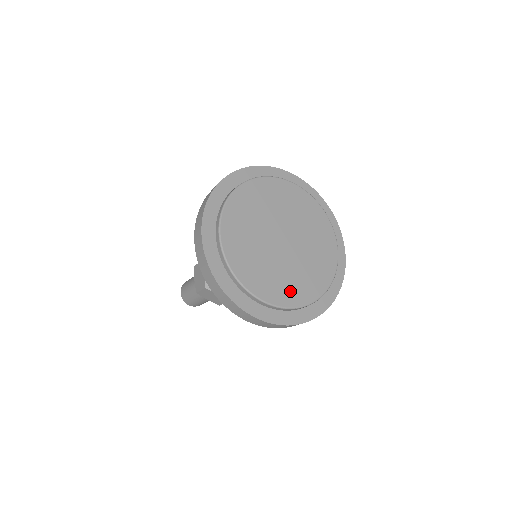
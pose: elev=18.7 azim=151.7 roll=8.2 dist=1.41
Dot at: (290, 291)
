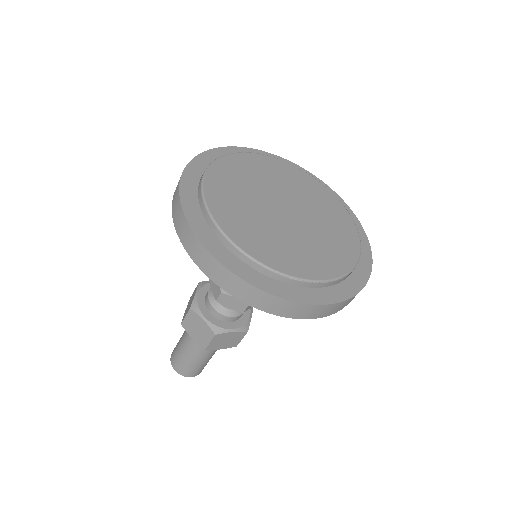
Dot at: (277, 254)
